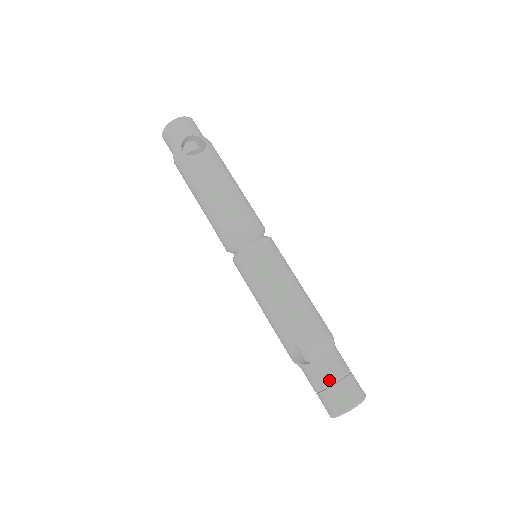
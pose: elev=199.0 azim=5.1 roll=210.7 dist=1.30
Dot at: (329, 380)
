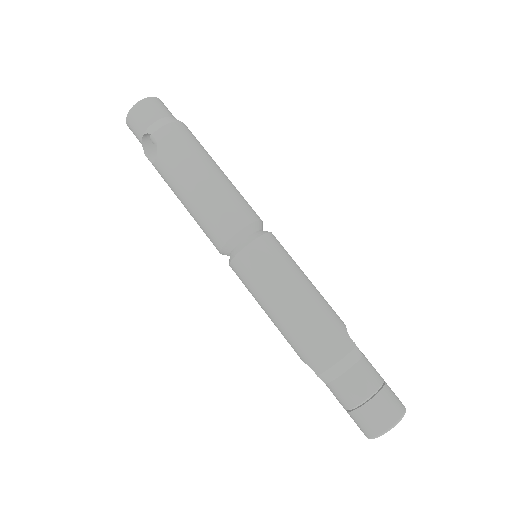
Dot at: (343, 406)
